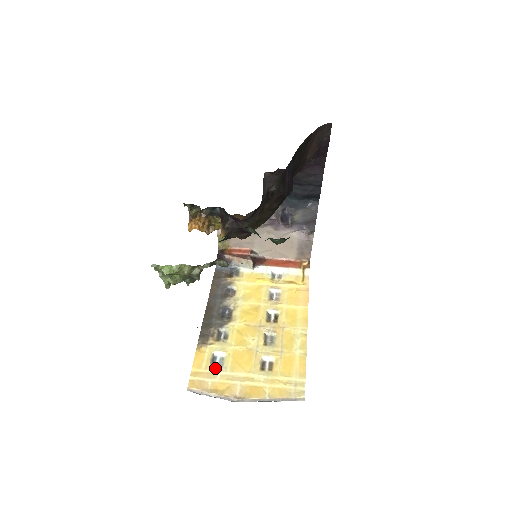
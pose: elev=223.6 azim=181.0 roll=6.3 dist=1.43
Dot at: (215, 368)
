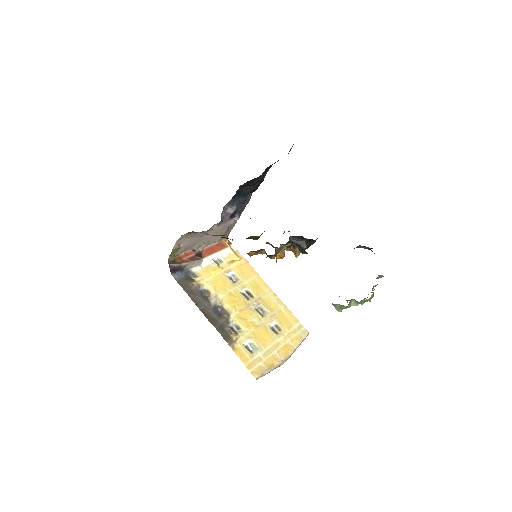
Dot at: (255, 353)
